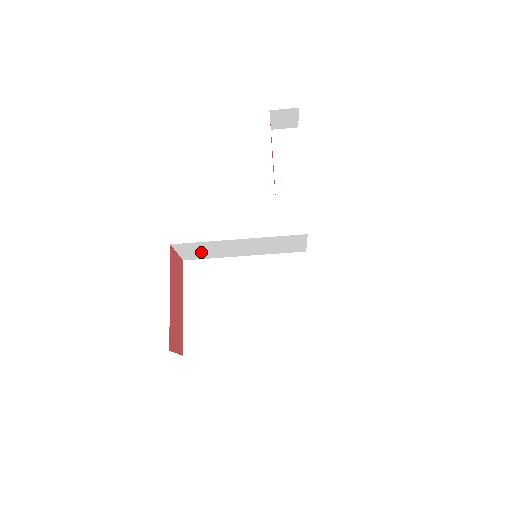
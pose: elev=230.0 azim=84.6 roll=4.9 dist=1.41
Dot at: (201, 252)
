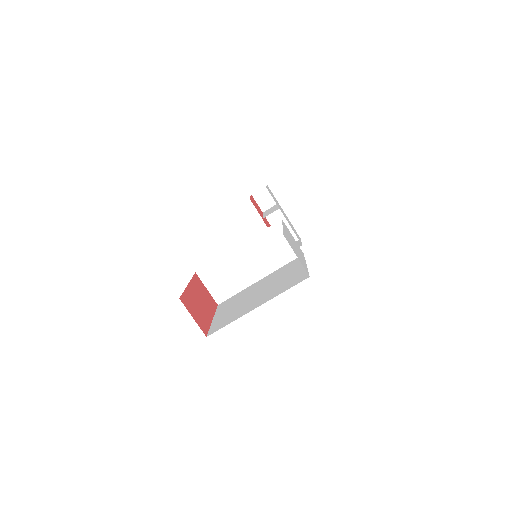
Dot at: (224, 282)
